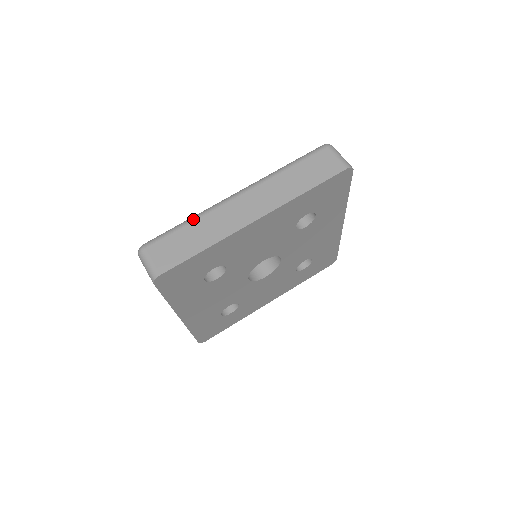
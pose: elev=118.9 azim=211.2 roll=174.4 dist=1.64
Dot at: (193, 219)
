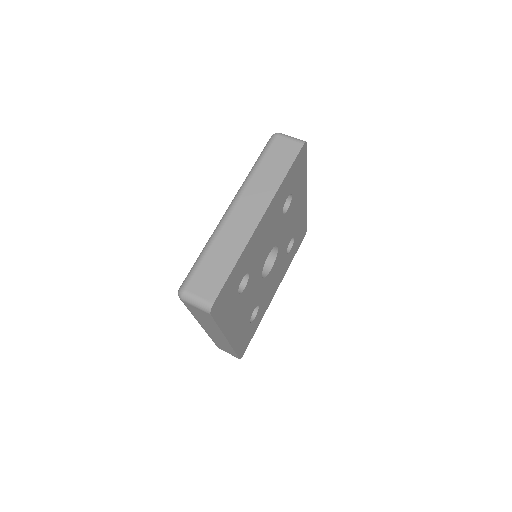
Dot at: (209, 245)
